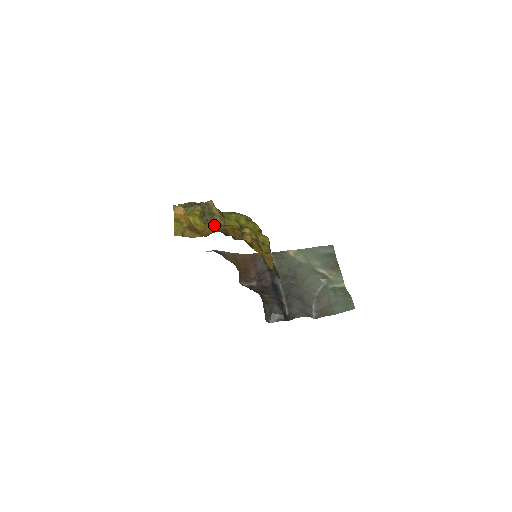
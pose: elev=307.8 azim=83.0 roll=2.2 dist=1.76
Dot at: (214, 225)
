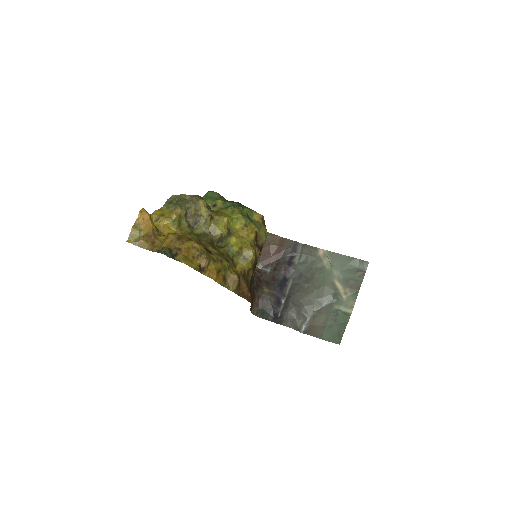
Dot at: (171, 240)
